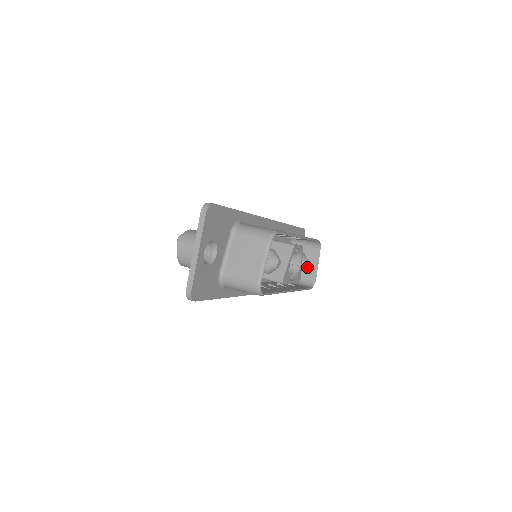
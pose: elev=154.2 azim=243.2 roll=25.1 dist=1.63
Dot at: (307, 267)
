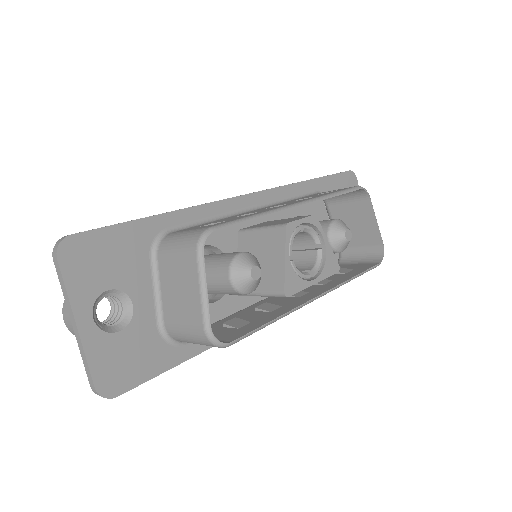
Dot at: (349, 239)
